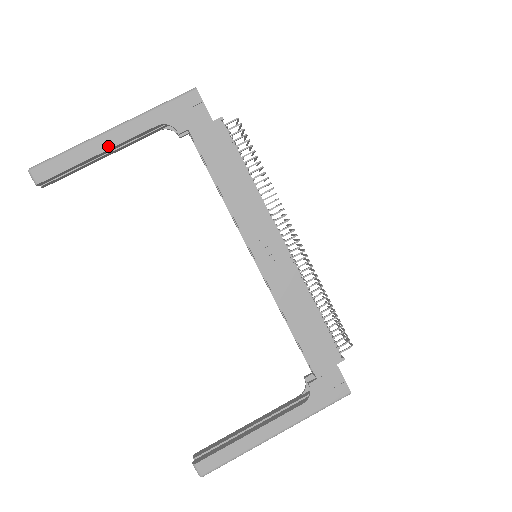
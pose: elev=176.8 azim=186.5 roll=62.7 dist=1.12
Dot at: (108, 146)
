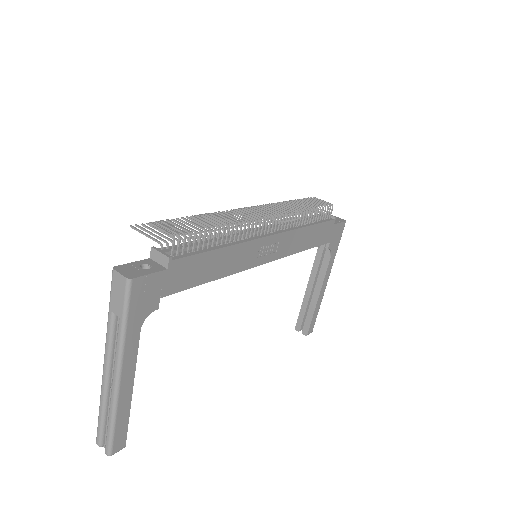
Dot at: (131, 383)
